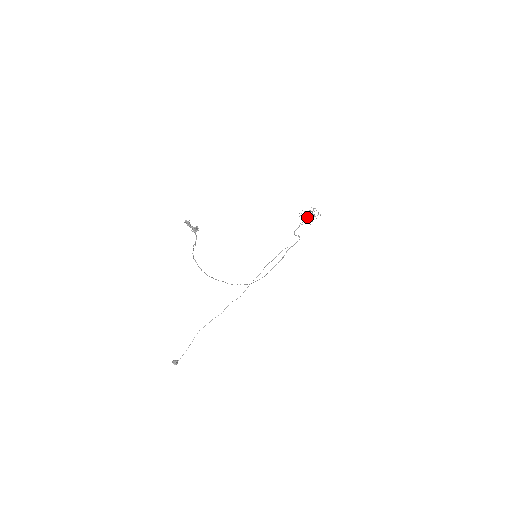
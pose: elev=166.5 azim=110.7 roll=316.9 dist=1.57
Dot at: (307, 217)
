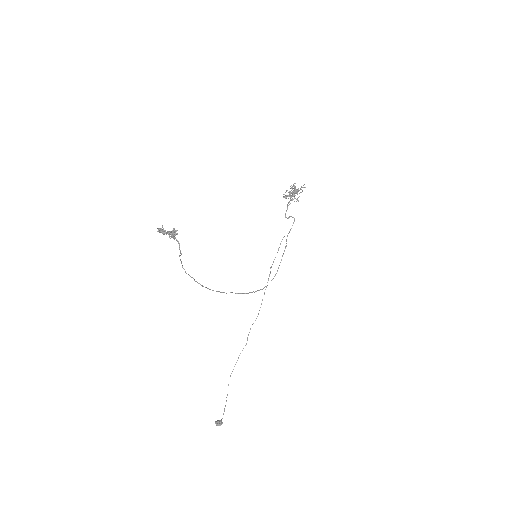
Dot at: (291, 195)
